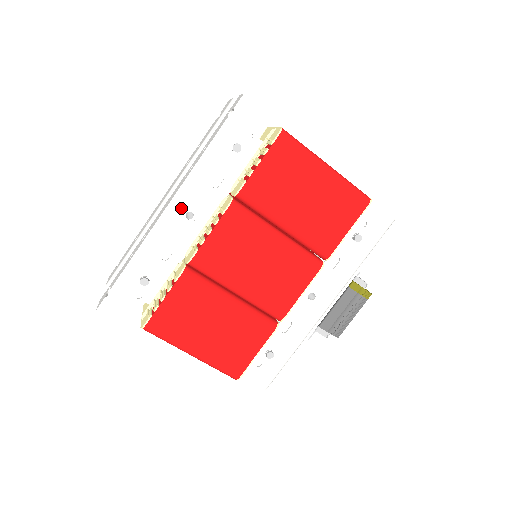
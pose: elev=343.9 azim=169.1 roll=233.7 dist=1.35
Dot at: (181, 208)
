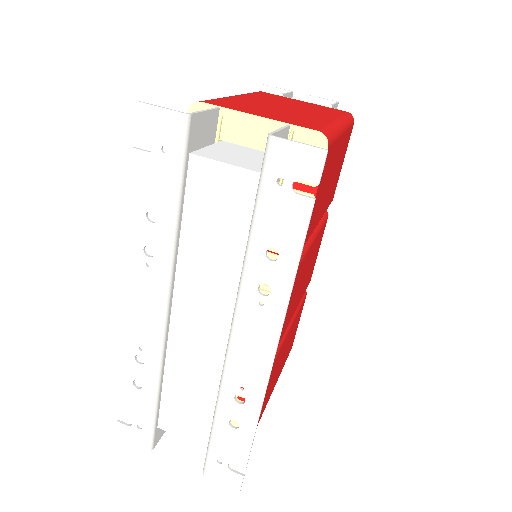
Dot at: occluded
